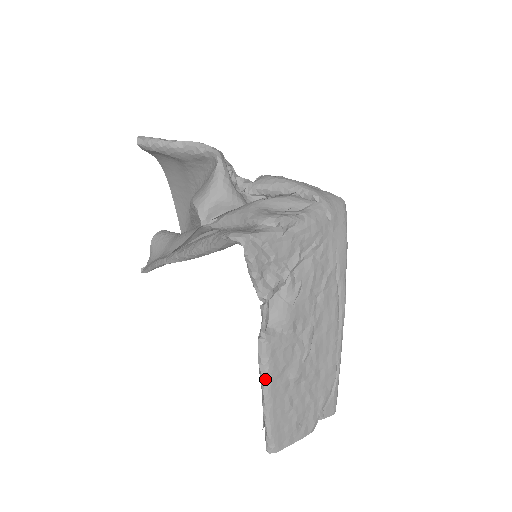
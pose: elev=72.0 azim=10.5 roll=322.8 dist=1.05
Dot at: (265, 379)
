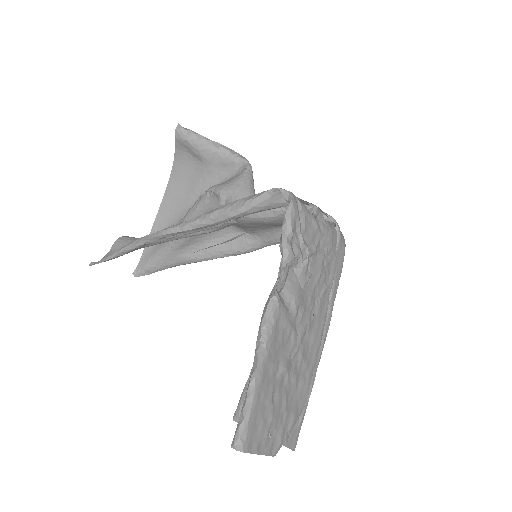
Dot at: (264, 346)
